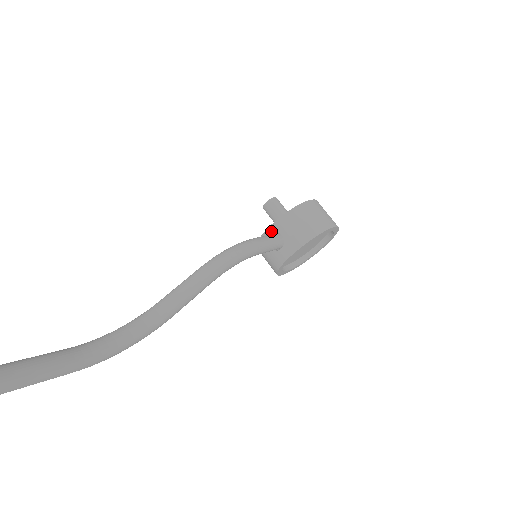
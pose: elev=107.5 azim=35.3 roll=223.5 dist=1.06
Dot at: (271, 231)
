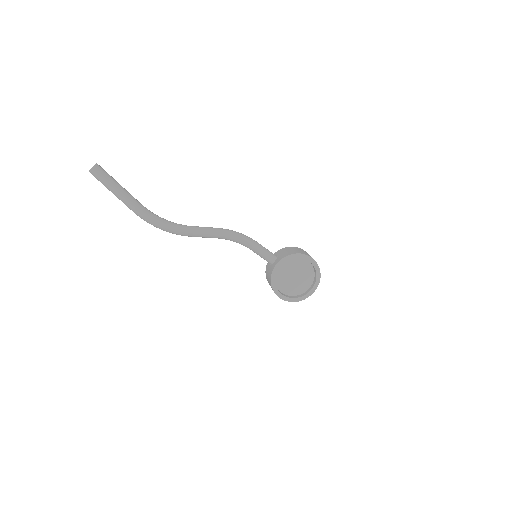
Dot at: occluded
